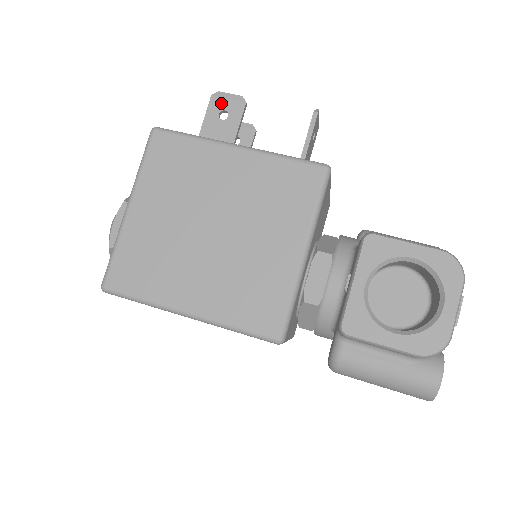
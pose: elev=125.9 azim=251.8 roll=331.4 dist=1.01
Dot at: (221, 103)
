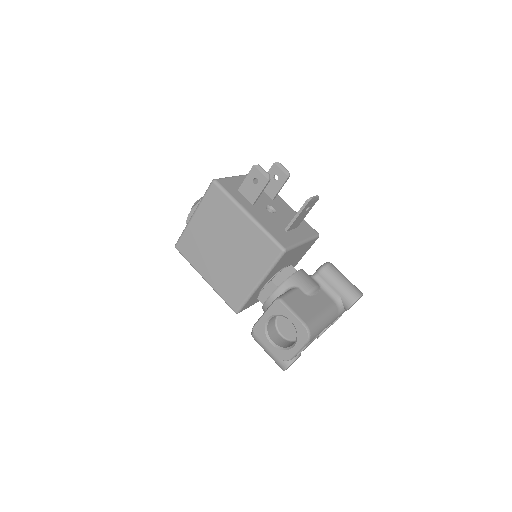
Dot at: (257, 173)
